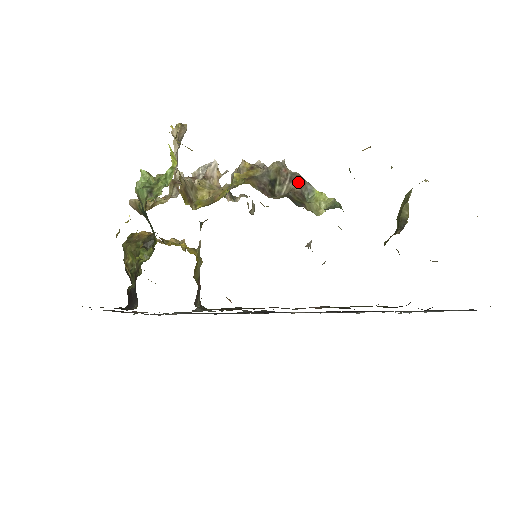
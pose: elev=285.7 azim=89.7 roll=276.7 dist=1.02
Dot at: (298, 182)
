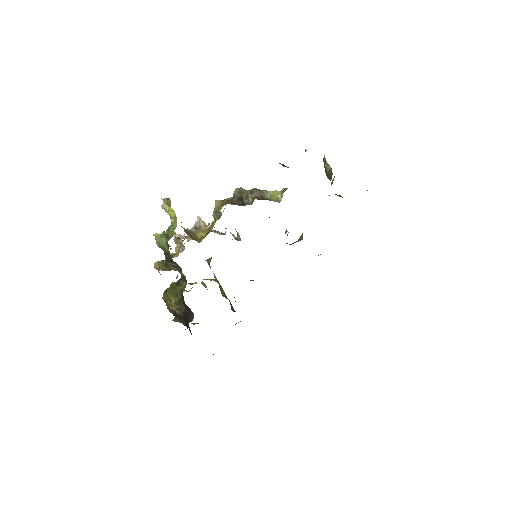
Dot at: (256, 192)
